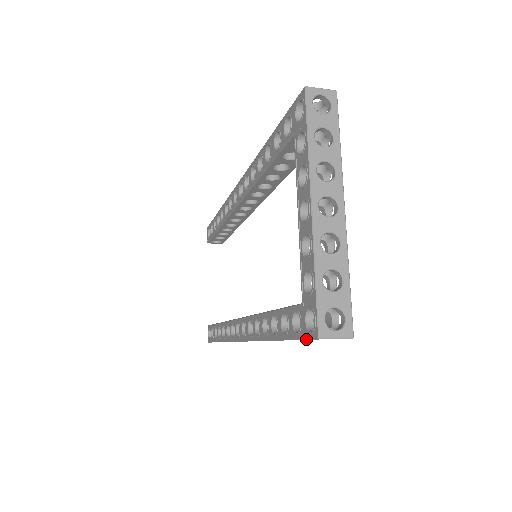
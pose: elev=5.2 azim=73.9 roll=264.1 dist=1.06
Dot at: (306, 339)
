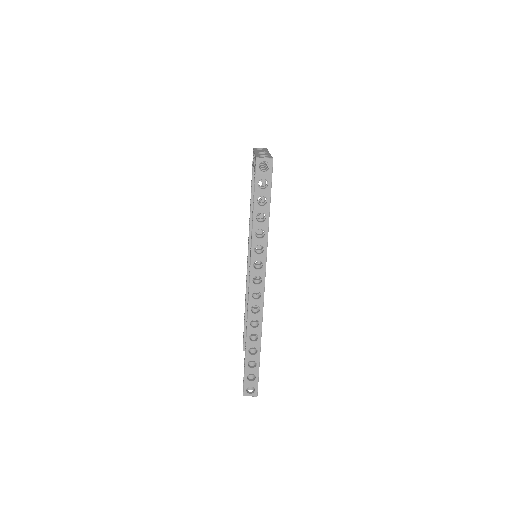
Dot at: (255, 172)
